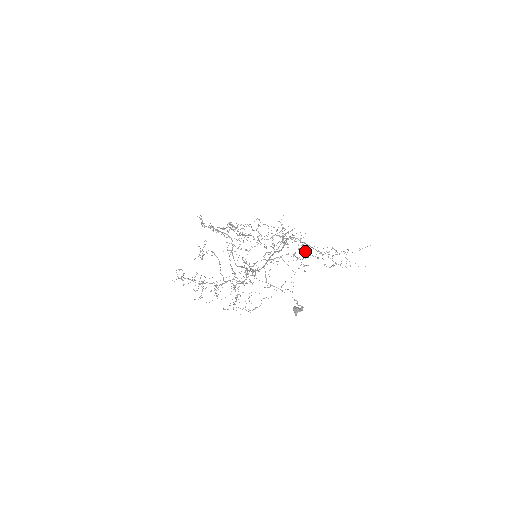
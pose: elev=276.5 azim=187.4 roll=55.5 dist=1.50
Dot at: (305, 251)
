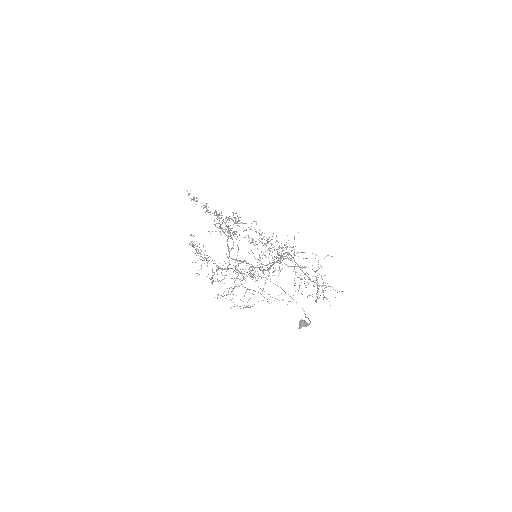
Dot at: occluded
